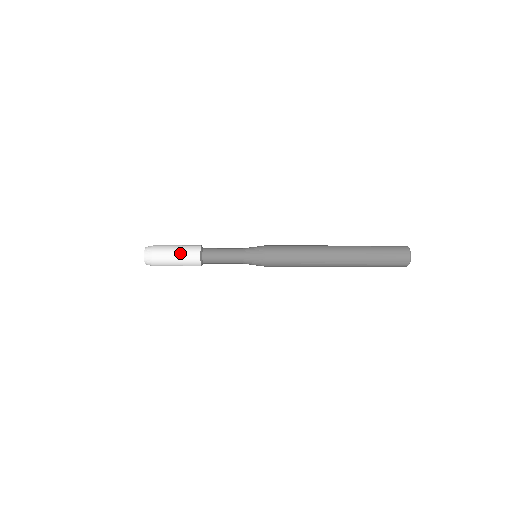
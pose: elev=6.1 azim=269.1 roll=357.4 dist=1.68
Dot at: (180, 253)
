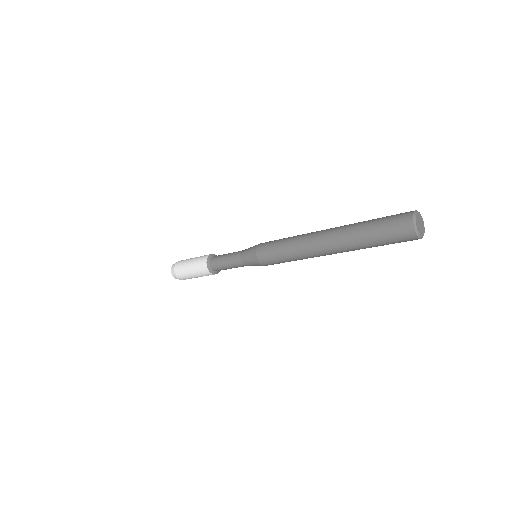
Dot at: (193, 266)
